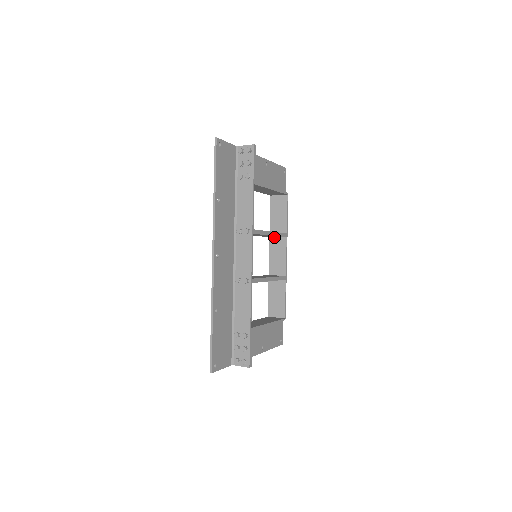
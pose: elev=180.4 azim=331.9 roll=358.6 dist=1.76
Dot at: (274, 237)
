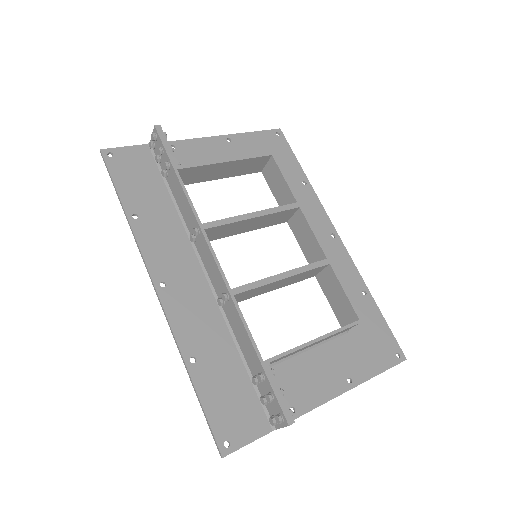
Dot at: (290, 218)
